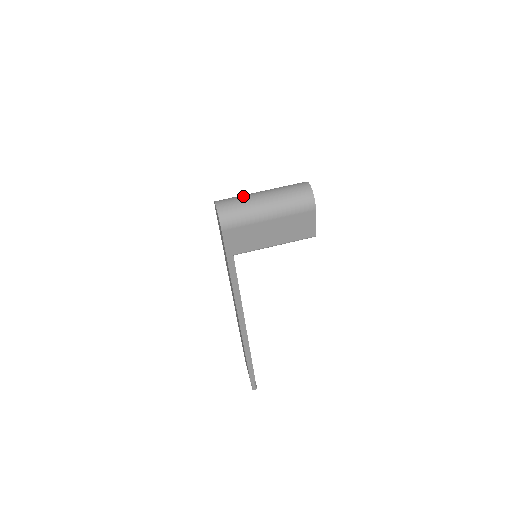
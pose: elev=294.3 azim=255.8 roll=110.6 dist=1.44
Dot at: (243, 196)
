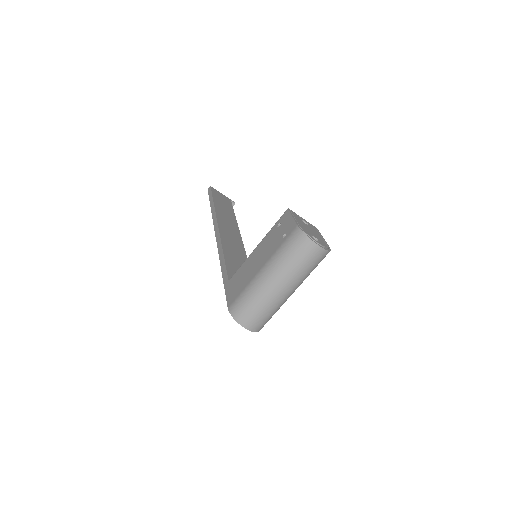
Dot at: (262, 303)
